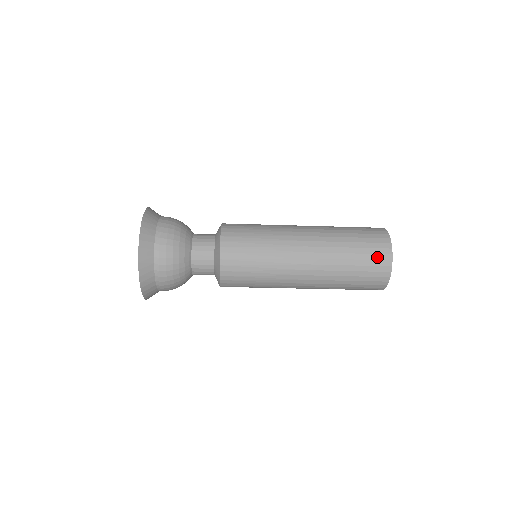
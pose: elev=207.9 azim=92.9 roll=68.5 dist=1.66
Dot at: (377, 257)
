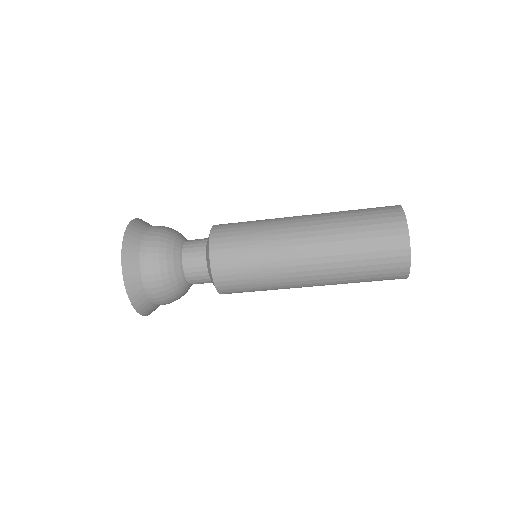
Dot at: (385, 211)
